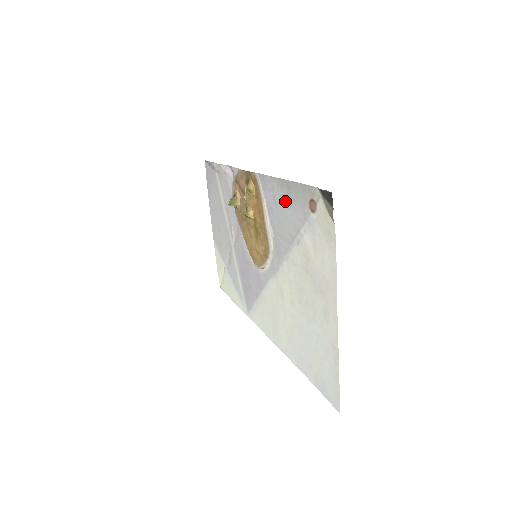
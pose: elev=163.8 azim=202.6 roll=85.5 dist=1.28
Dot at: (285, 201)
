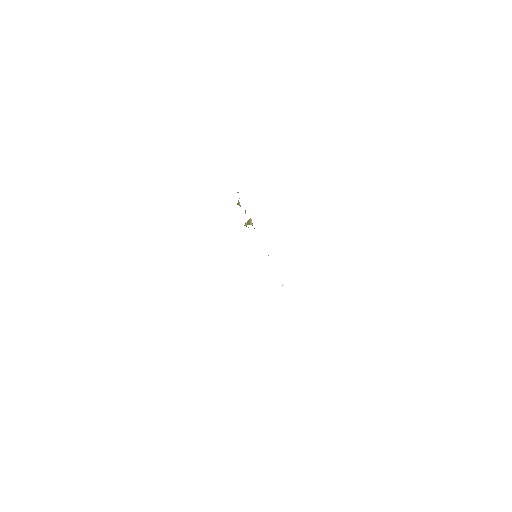
Dot at: occluded
